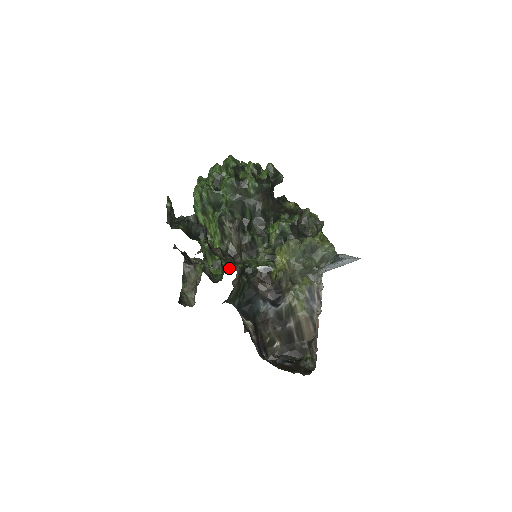
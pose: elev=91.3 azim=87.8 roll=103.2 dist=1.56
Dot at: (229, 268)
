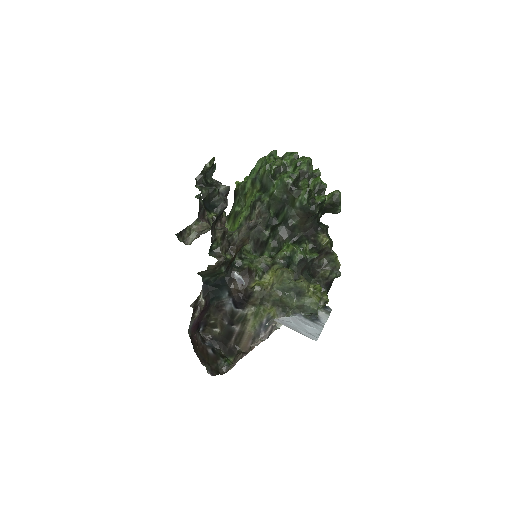
Dot at: (216, 252)
